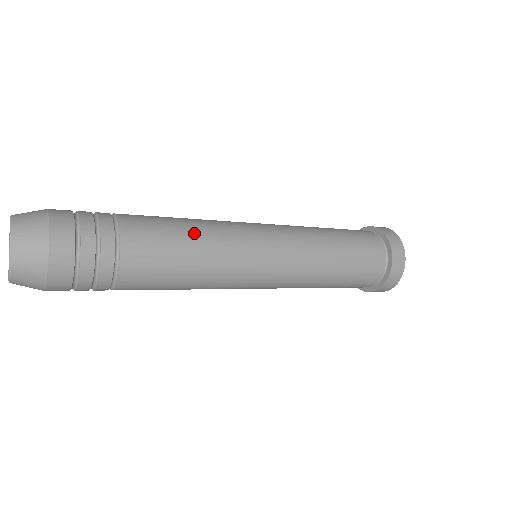
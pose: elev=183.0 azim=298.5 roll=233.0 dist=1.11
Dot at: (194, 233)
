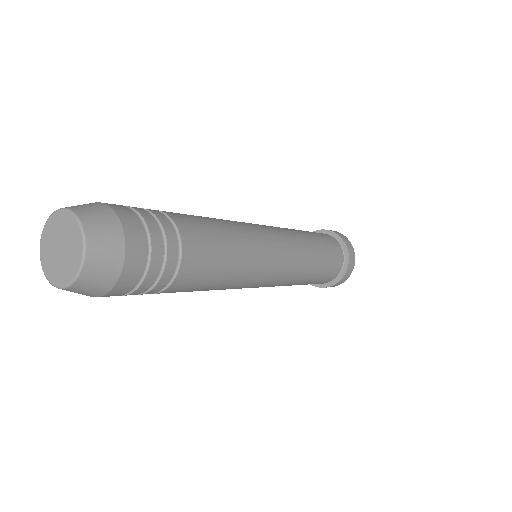
Dot at: (213, 218)
